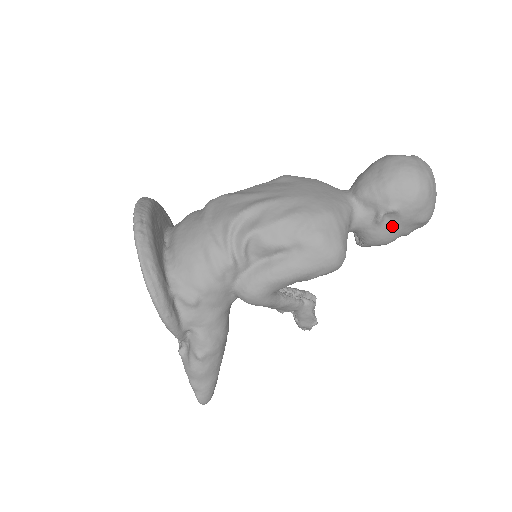
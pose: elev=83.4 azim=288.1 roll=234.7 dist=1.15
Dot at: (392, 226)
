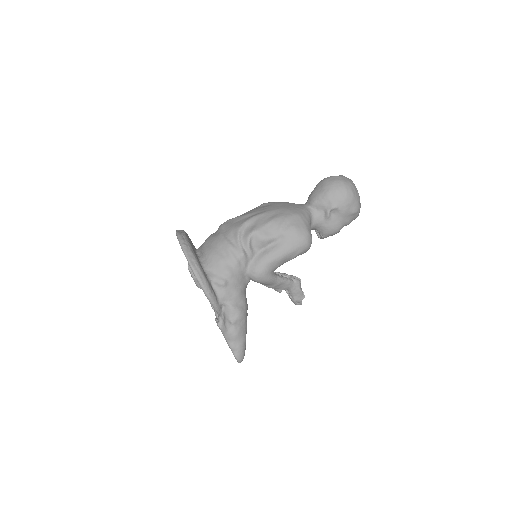
Dot at: (337, 219)
